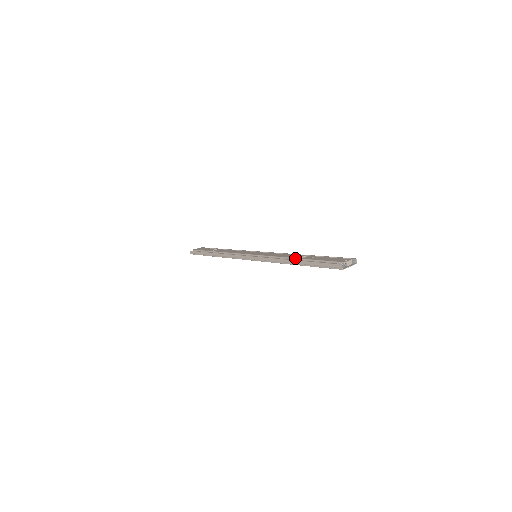
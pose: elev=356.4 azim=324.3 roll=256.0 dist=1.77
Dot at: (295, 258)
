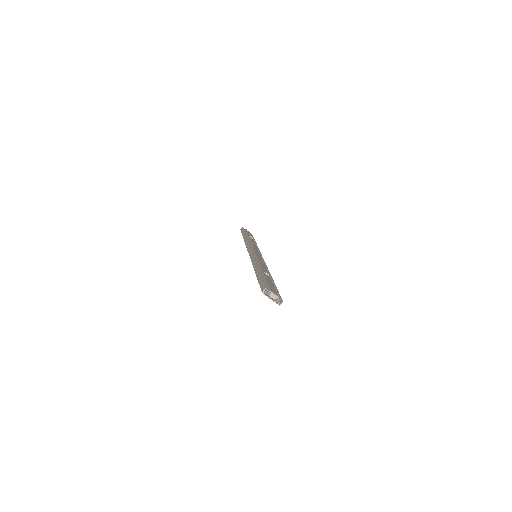
Dot at: (261, 269)
